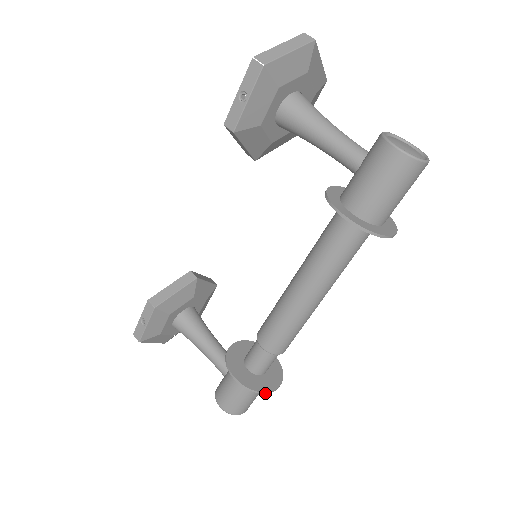
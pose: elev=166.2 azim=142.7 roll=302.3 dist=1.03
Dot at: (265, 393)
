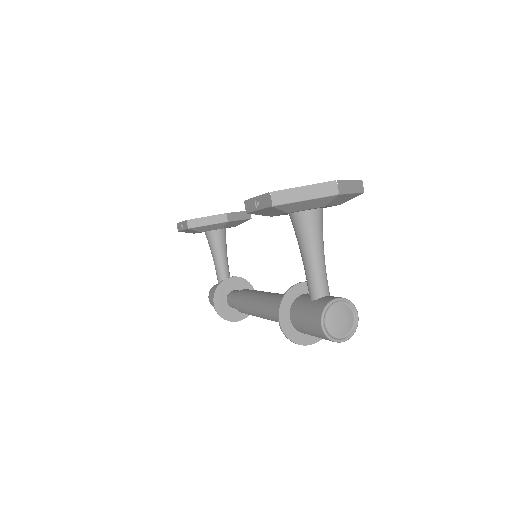
Dot at: occluded
